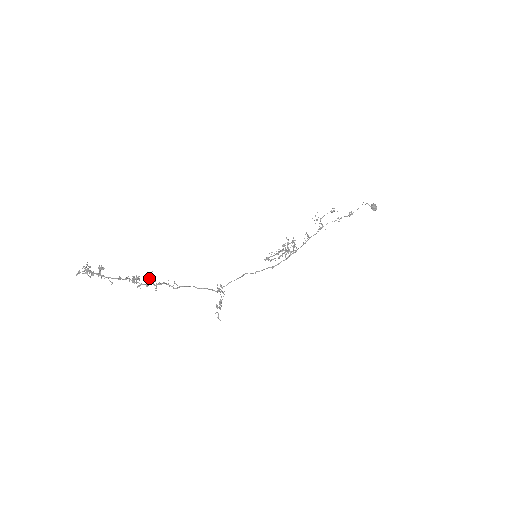
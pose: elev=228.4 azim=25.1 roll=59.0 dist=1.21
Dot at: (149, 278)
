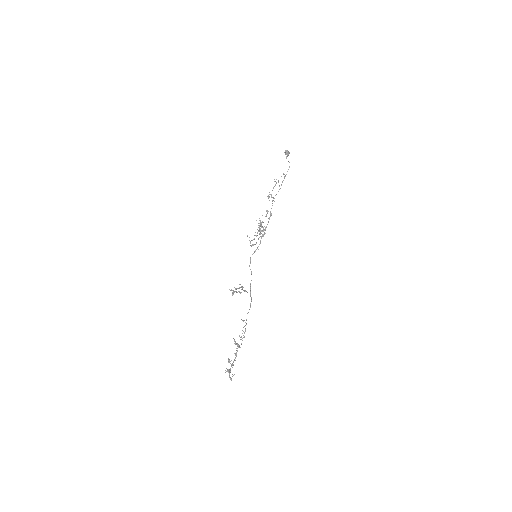
Dot at: occluded
